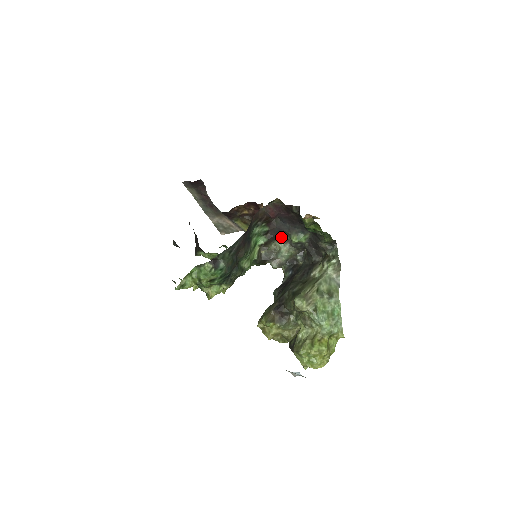
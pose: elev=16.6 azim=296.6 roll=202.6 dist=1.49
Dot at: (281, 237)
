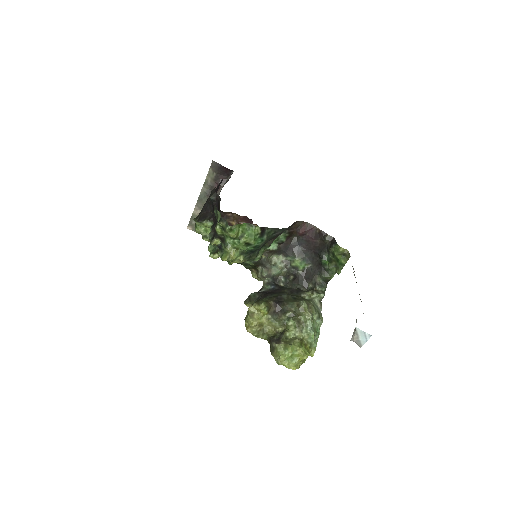
Dot at: (283, 255)
